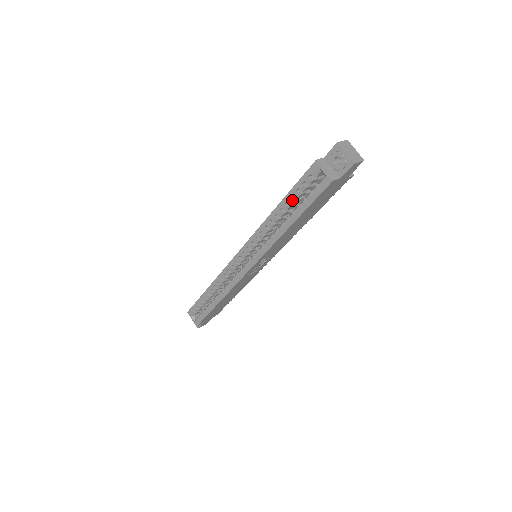
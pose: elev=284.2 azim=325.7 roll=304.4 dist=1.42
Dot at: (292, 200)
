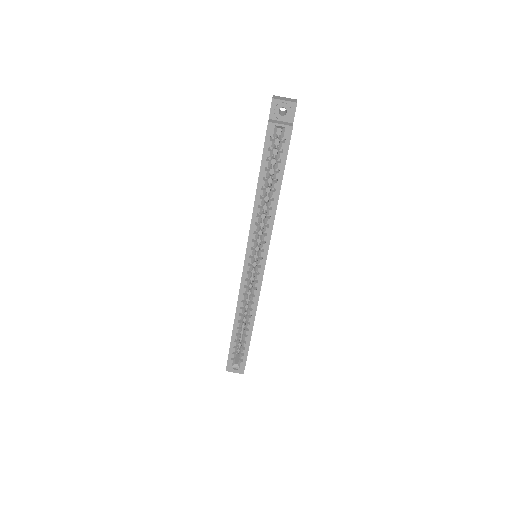
Dot at: (267, 172)
